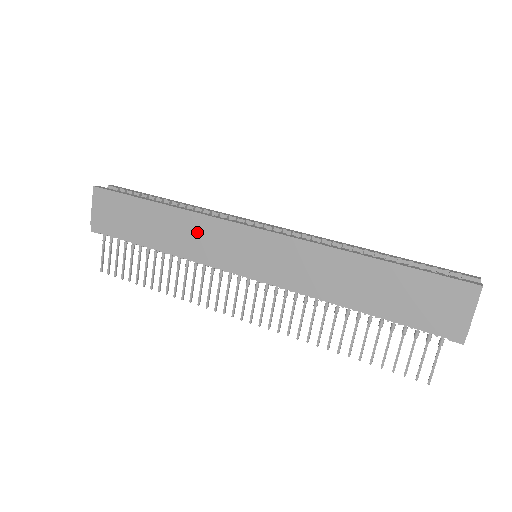
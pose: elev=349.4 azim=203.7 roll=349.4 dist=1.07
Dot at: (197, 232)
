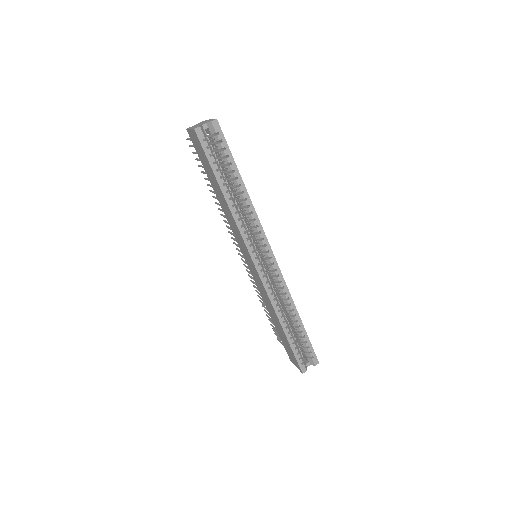
Dot at: (233, 225)
